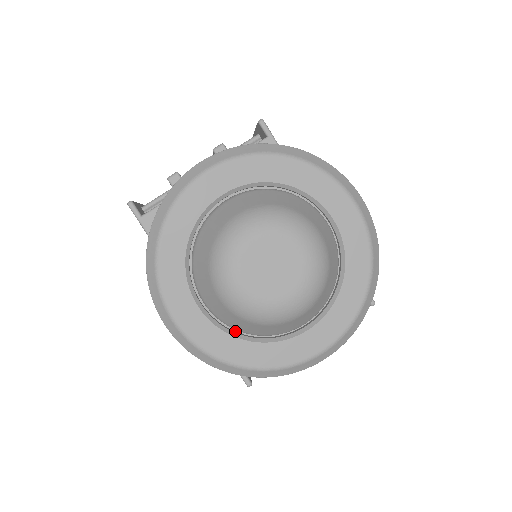
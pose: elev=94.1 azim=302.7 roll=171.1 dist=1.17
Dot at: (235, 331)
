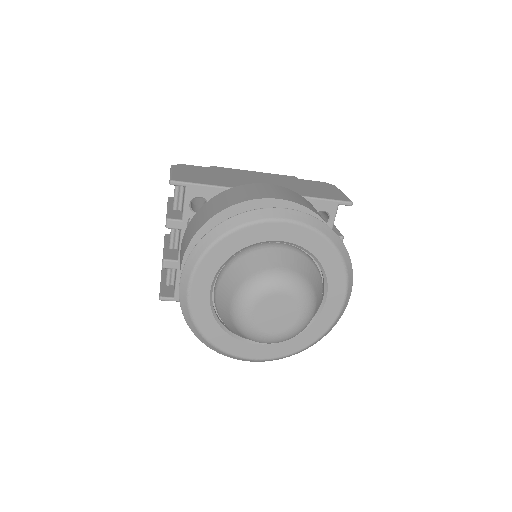
Dot at: occluded
